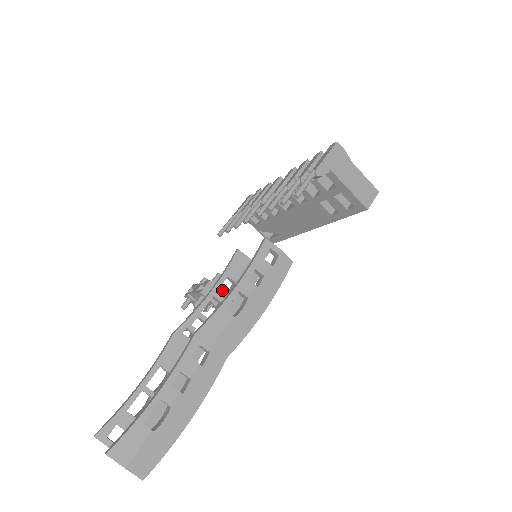
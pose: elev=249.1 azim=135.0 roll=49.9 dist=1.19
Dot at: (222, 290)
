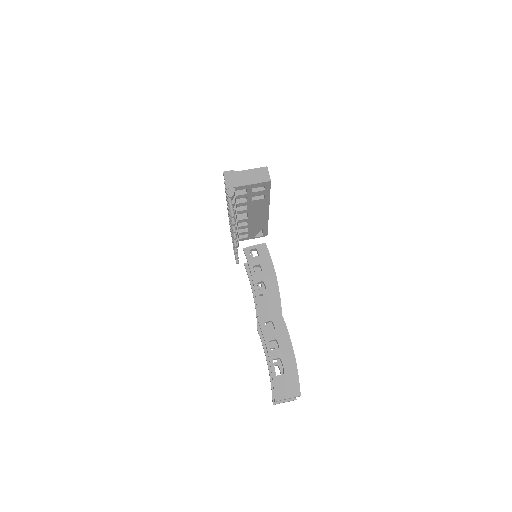
Dot at: occluded
